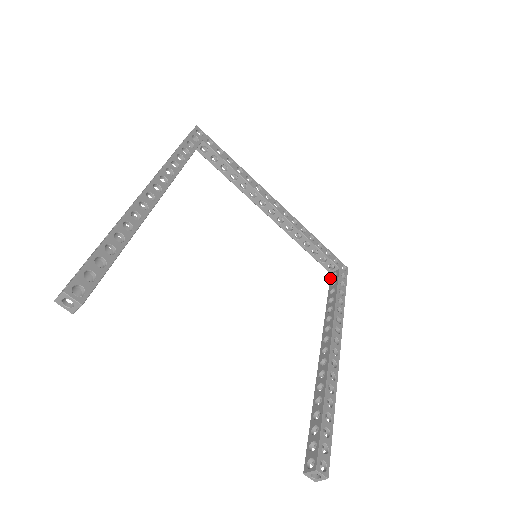
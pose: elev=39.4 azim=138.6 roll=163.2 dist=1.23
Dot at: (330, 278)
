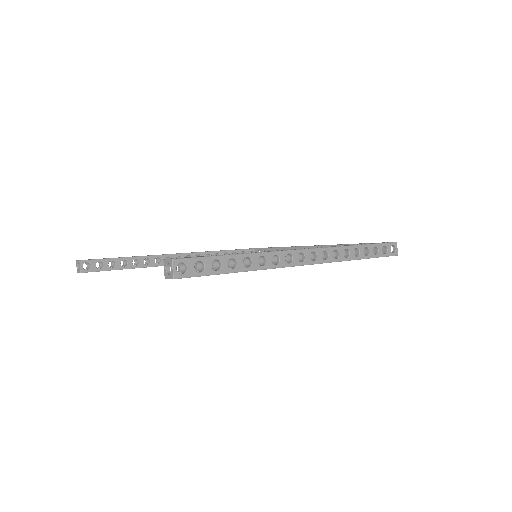
Dot at: occluded
